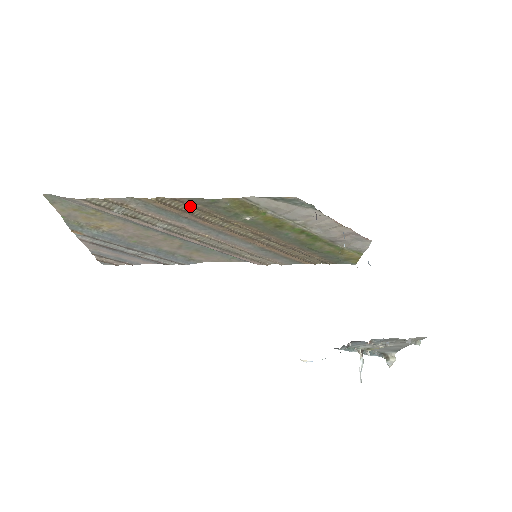
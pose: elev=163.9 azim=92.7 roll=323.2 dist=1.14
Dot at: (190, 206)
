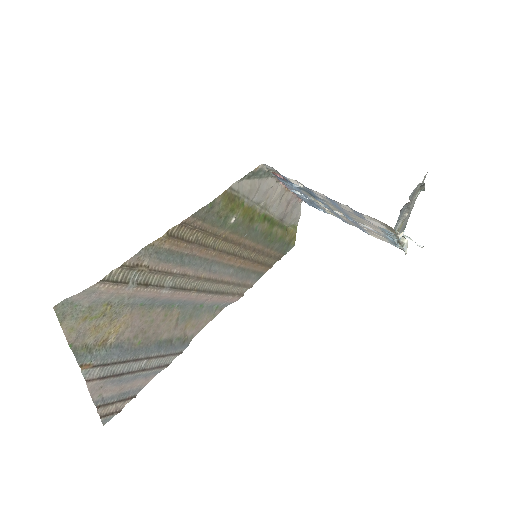
Dot at: (192, 229)
